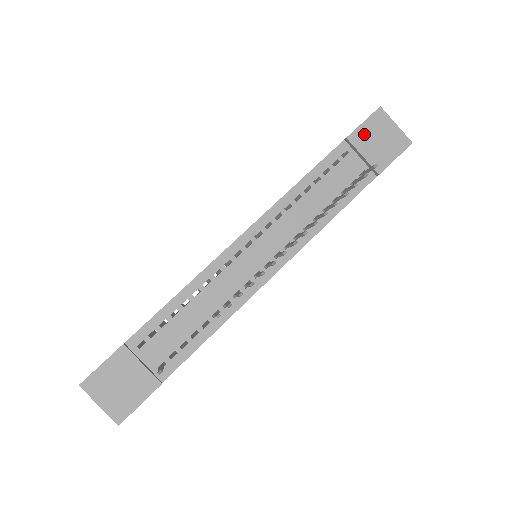
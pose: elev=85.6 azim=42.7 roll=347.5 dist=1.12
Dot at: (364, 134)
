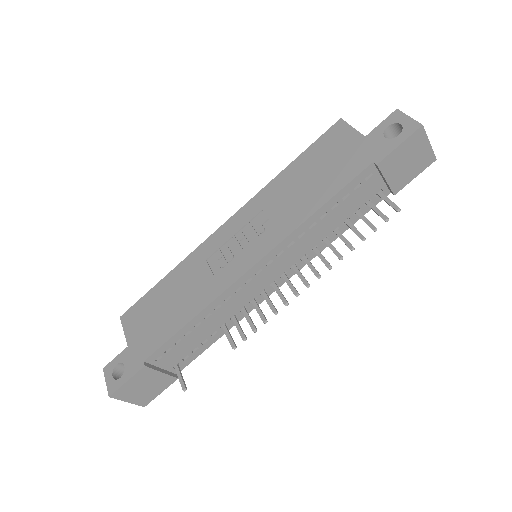
Dot at: (395, 158)
